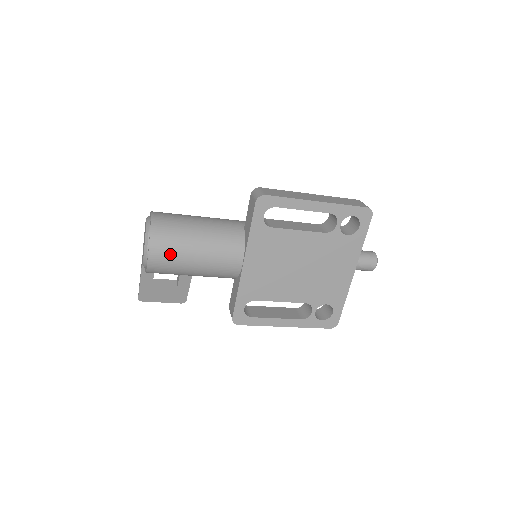
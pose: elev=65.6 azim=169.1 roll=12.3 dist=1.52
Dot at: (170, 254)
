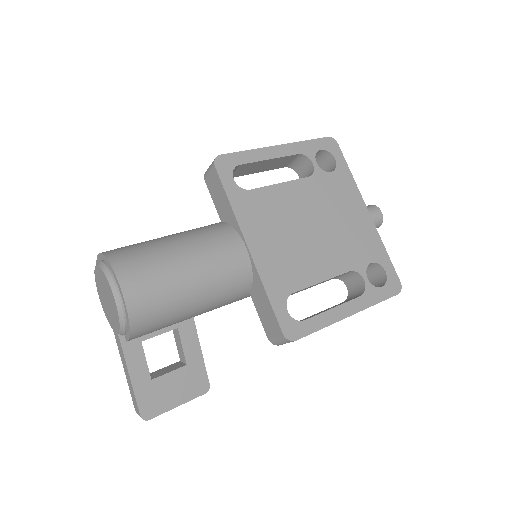
Dot at: (149, 273)
